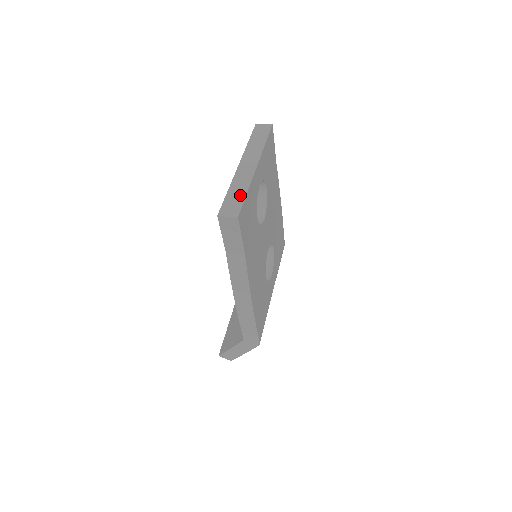
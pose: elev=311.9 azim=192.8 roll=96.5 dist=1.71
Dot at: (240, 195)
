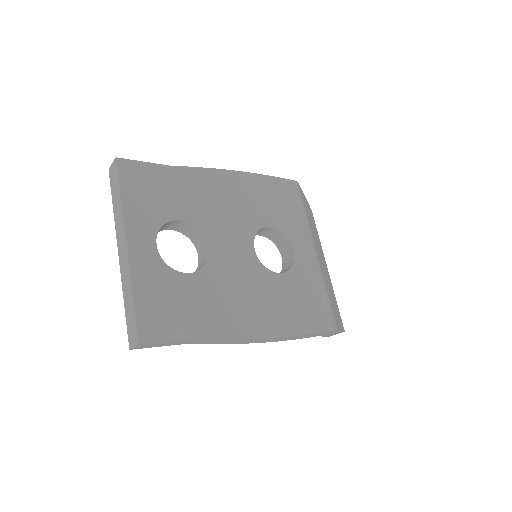
Dot at: (130, 306)
